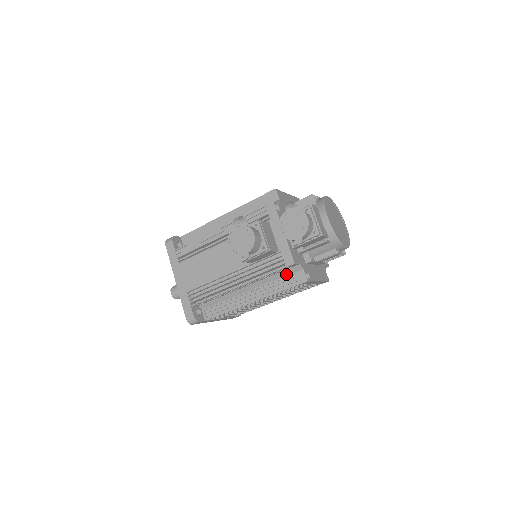
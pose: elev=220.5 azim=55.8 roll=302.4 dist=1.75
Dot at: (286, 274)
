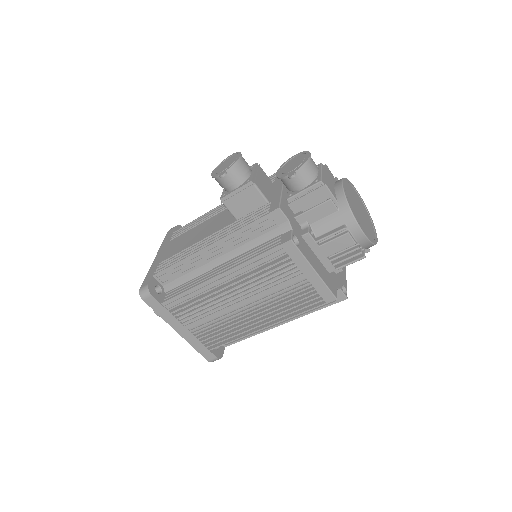
Dot at: (271, 238)
